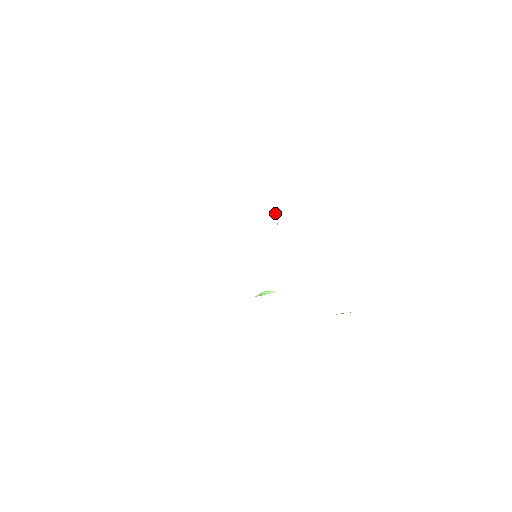
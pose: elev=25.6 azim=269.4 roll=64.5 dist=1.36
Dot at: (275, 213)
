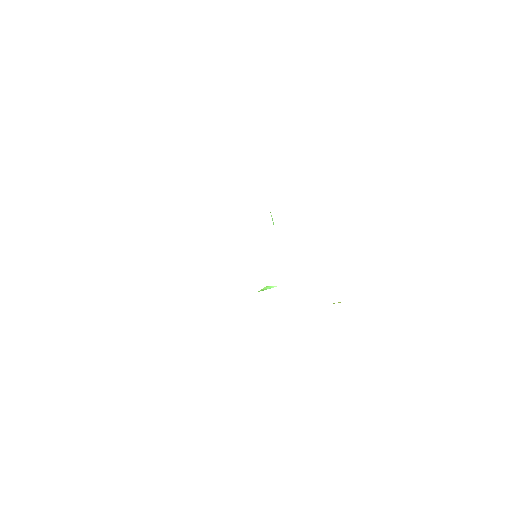
Dot at: (271, 215)
